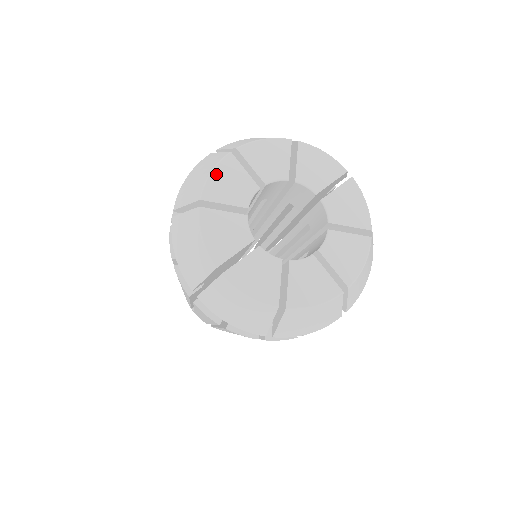
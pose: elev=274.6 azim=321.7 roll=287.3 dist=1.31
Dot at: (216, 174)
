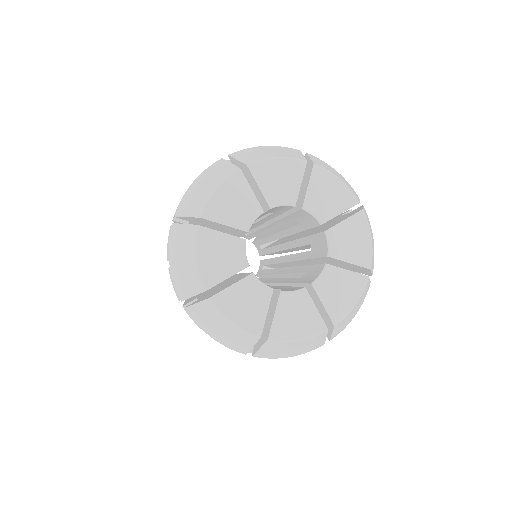
Dot at: (221, 191)
